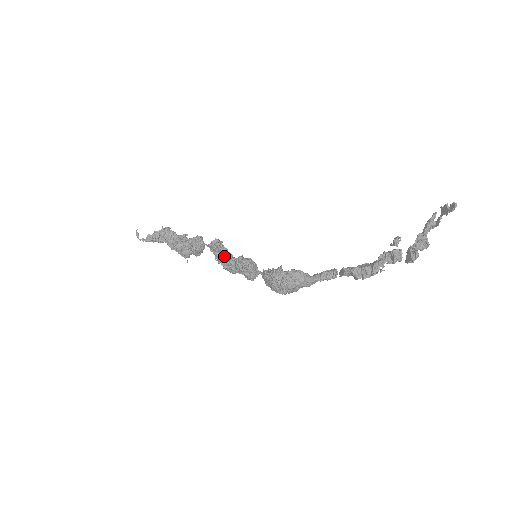
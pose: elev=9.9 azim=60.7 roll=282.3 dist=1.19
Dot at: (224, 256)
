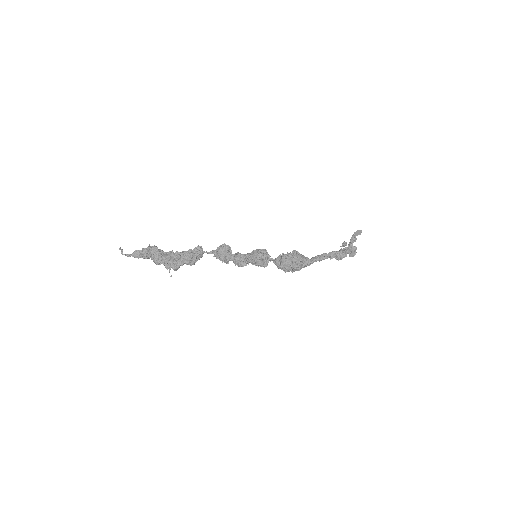
Dot at: (232, 256)
